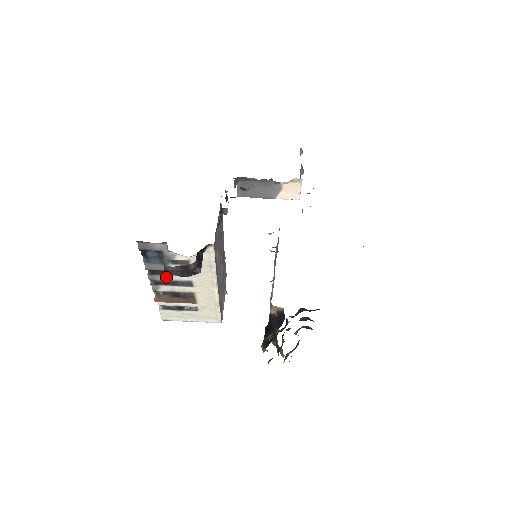
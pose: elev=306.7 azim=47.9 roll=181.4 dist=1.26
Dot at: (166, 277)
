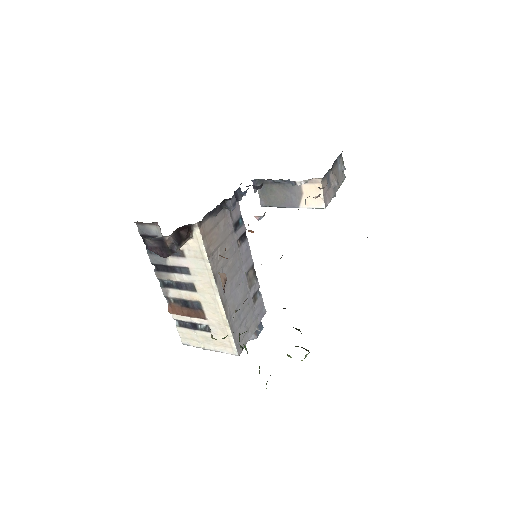
Dot at: (170, 276)
